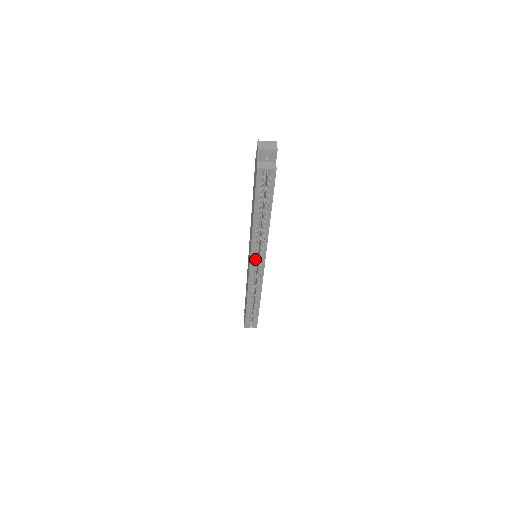
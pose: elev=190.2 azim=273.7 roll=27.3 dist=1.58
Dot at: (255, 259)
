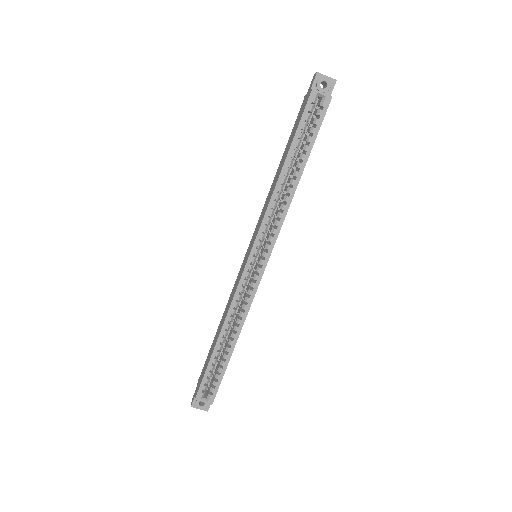
Dot at: (259, 248)
